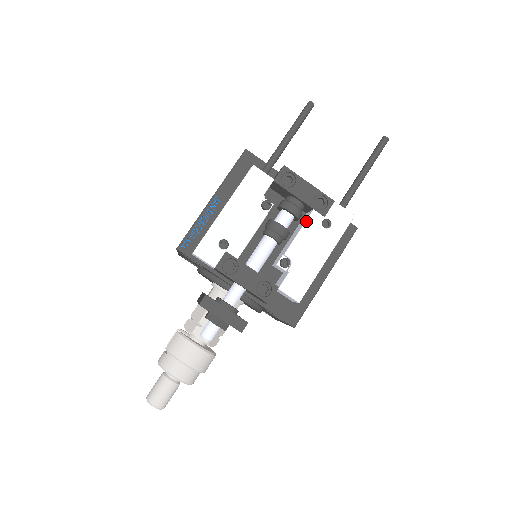
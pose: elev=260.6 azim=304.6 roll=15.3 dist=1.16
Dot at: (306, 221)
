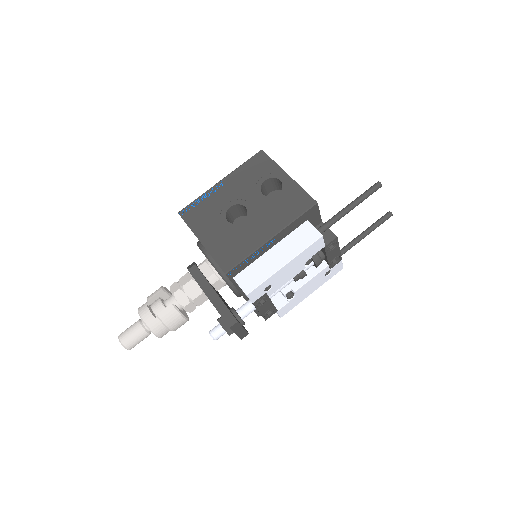
Dot at: (320, 272)
